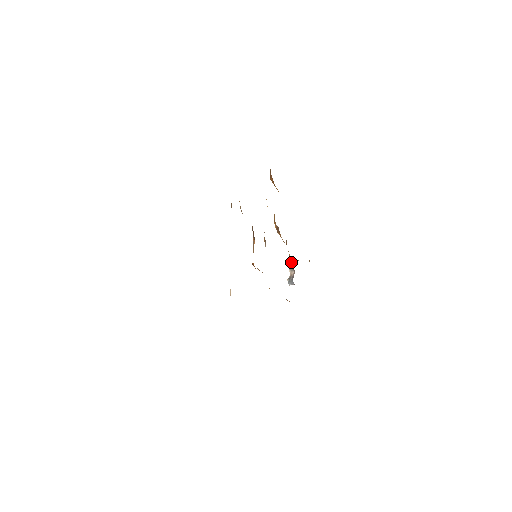
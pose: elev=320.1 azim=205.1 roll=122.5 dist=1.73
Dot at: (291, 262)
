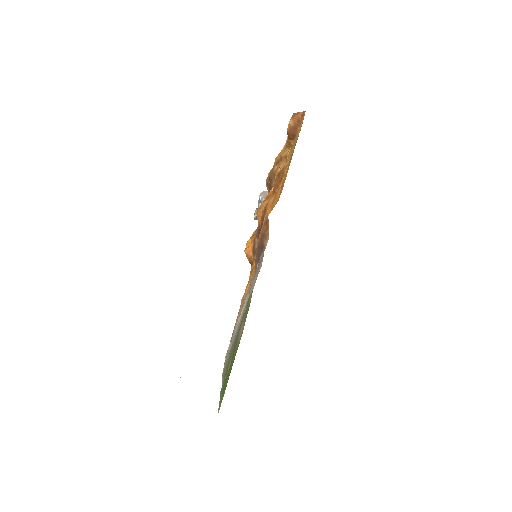
Dot at: occluded
